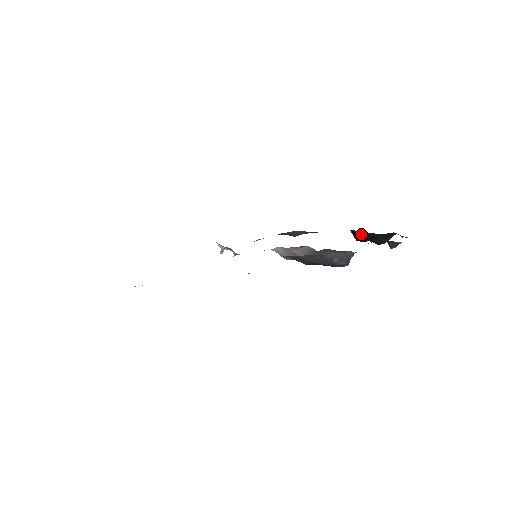
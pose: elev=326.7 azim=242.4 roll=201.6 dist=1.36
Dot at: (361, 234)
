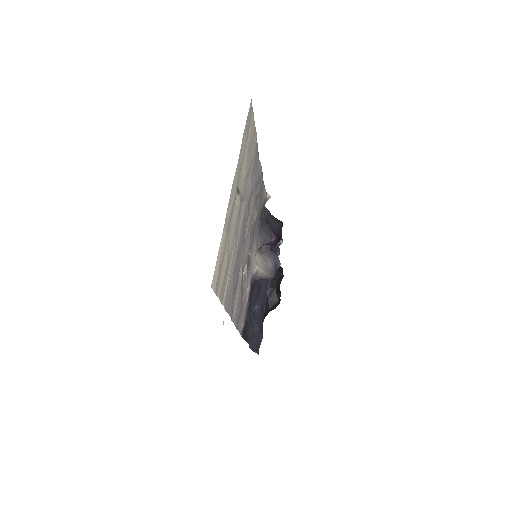
Dot at: (272, 283)
